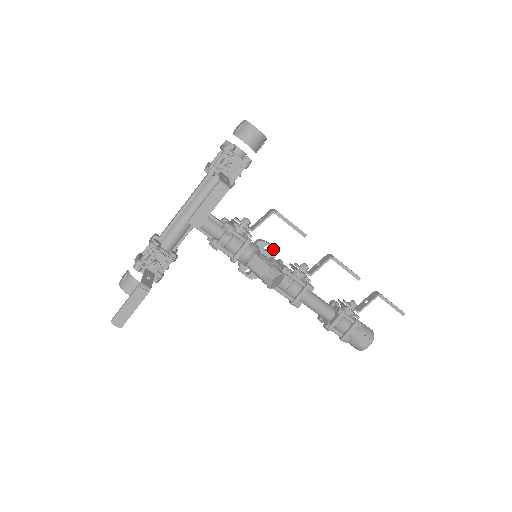
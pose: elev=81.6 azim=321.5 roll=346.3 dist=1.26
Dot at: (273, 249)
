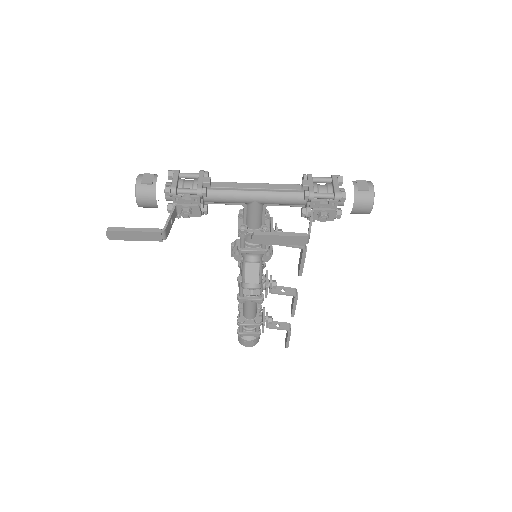
Dot at: occluded
